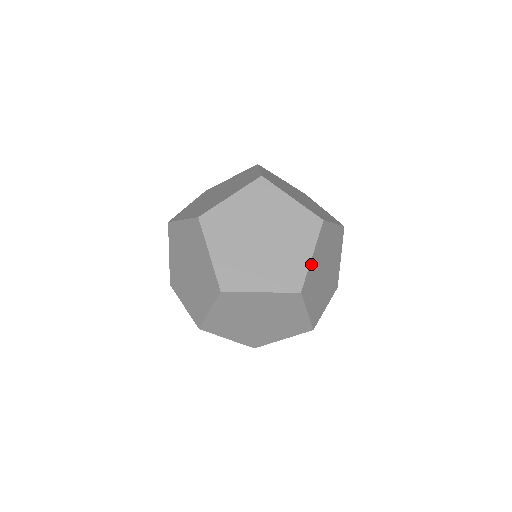
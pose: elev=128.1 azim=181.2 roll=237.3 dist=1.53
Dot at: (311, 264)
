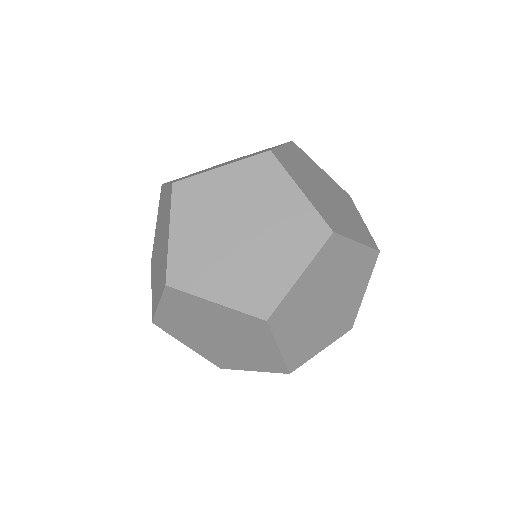
Dot at: occluded
